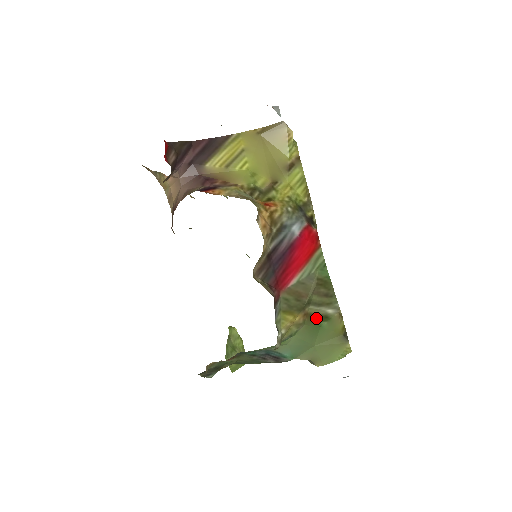
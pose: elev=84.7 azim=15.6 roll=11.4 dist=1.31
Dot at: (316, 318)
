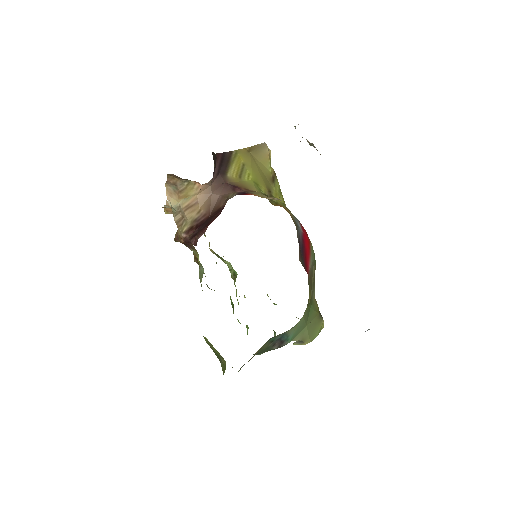
Dot at: (310, 300)
